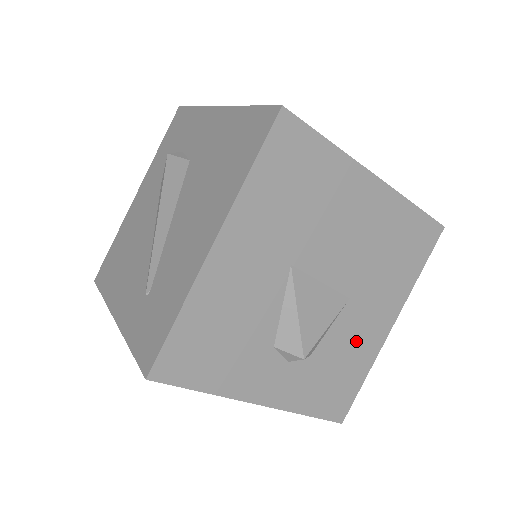
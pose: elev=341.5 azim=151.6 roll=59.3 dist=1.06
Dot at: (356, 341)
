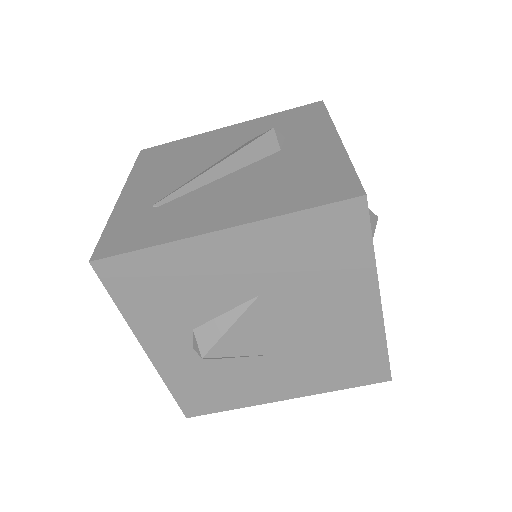
Dot at: (251, 383)
